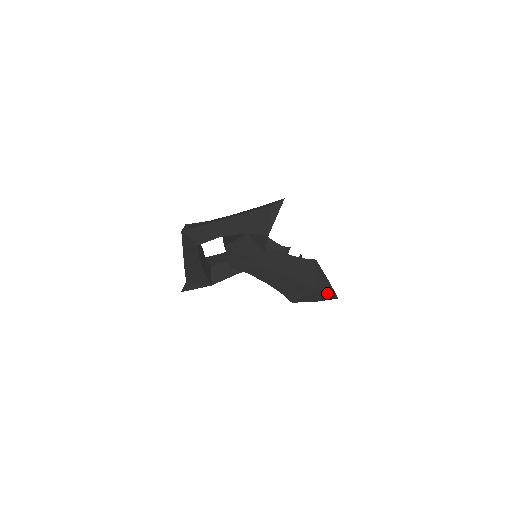
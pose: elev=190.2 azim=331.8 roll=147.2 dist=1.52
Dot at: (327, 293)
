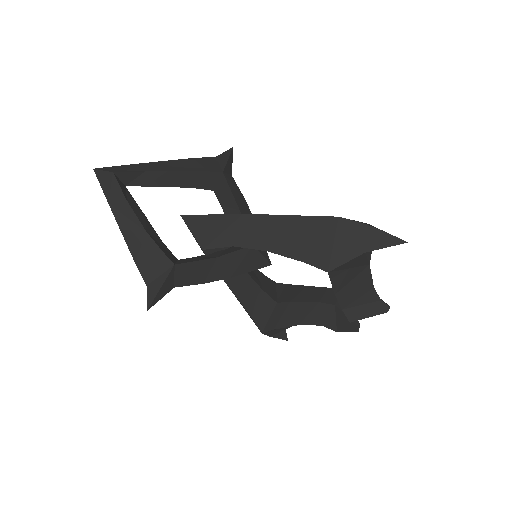
Dot at: (368, 225)
